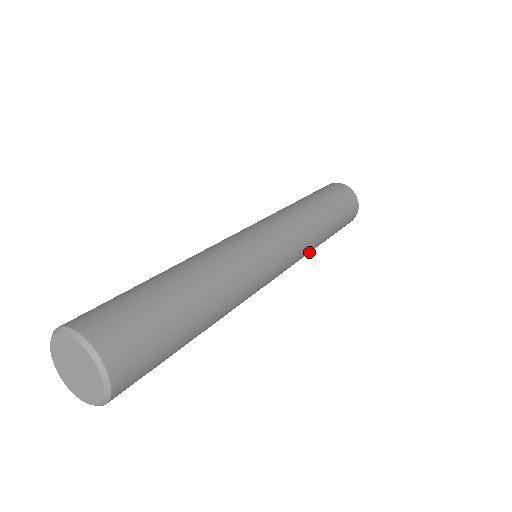
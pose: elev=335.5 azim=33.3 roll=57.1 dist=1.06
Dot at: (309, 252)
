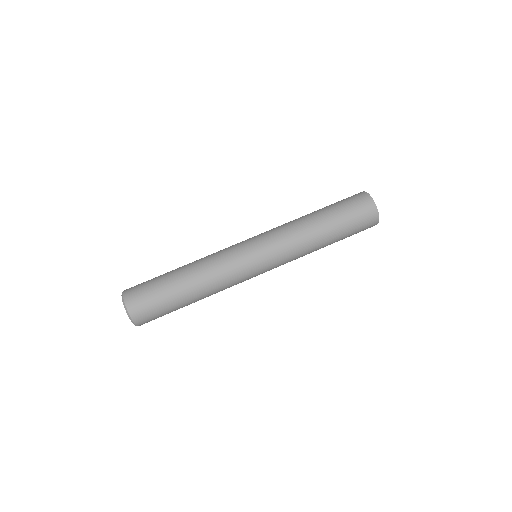
Dot at: occluded
